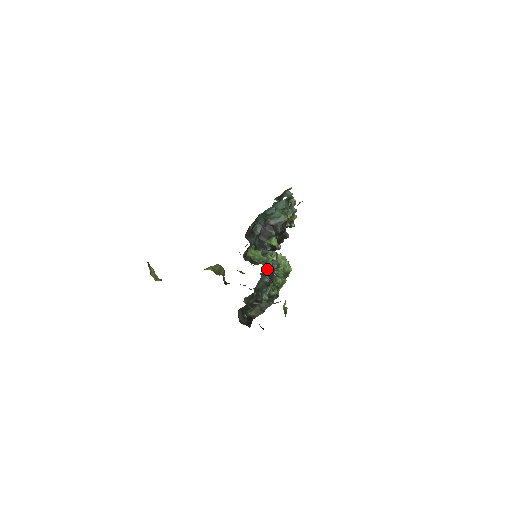
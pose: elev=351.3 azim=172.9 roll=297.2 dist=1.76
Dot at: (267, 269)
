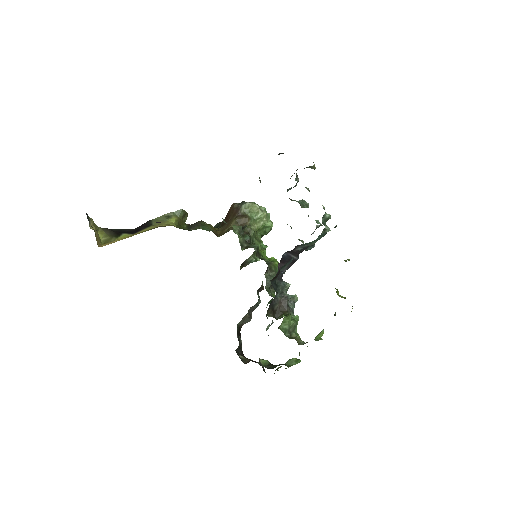
Dot at: occluded
